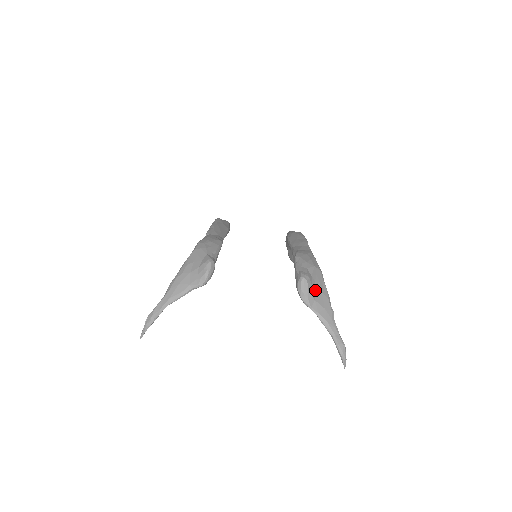
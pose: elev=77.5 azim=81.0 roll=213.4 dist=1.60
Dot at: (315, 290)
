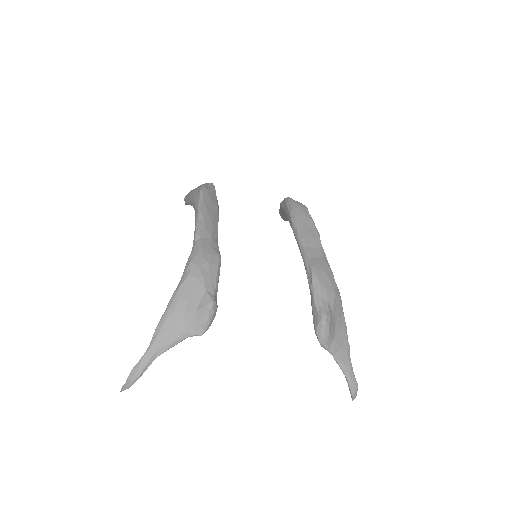
Dot at: (334, 328)
